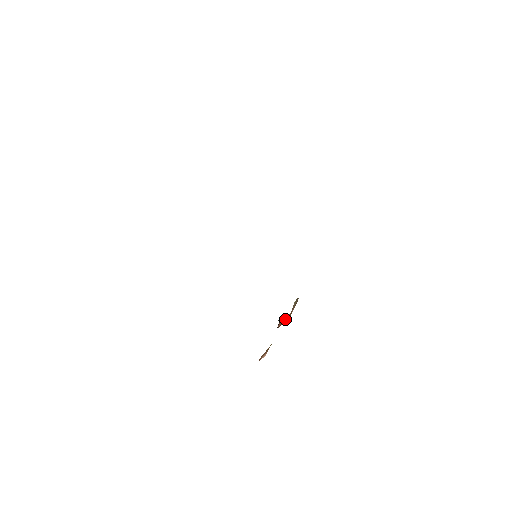
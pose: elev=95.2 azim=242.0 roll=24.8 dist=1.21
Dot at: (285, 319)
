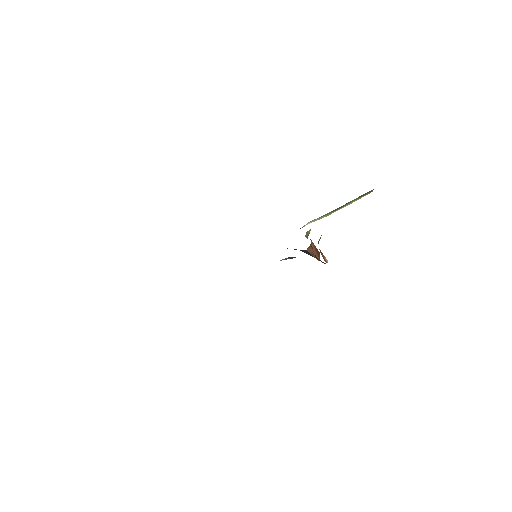
Dot at: (315, 250)
